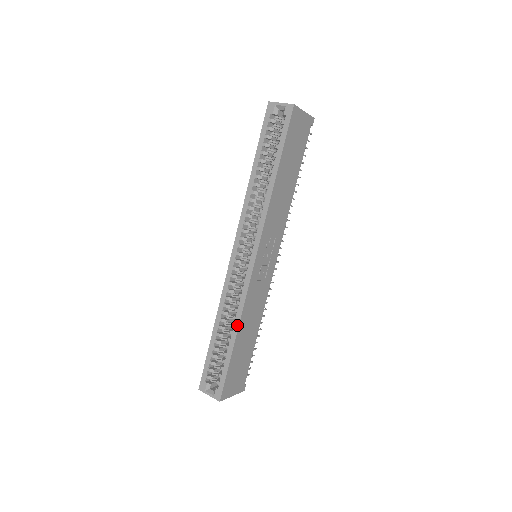
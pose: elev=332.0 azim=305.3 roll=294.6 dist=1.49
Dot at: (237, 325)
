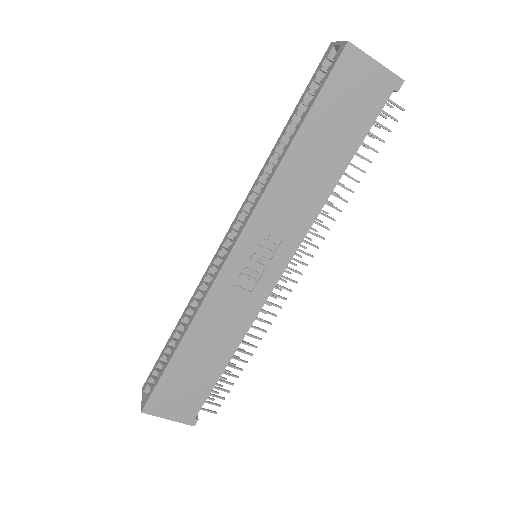
Dot at: (187, 328)
